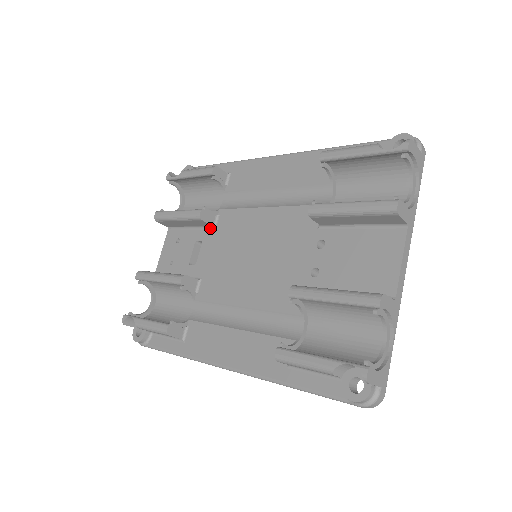
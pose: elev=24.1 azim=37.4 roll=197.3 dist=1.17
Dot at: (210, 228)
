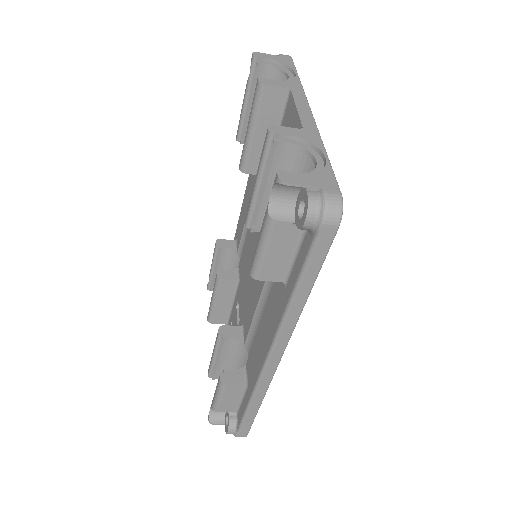
Dot at: (238, 285)
